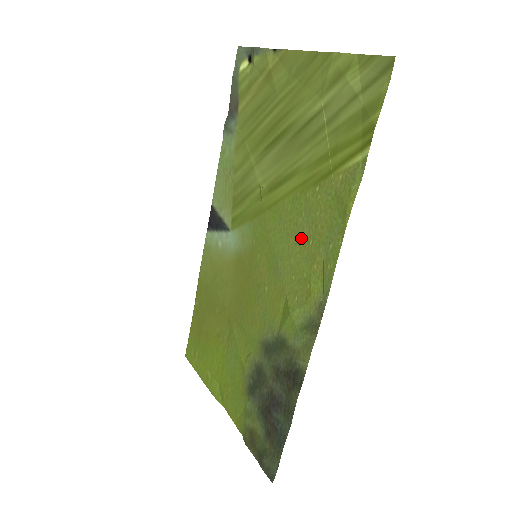
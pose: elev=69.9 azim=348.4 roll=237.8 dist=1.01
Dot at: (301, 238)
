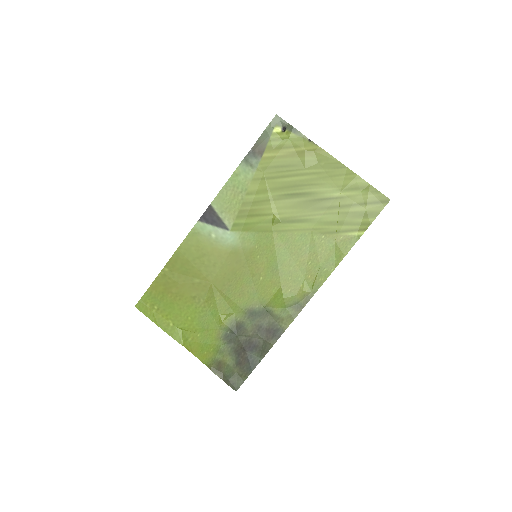
Dot at: (302, 258)
